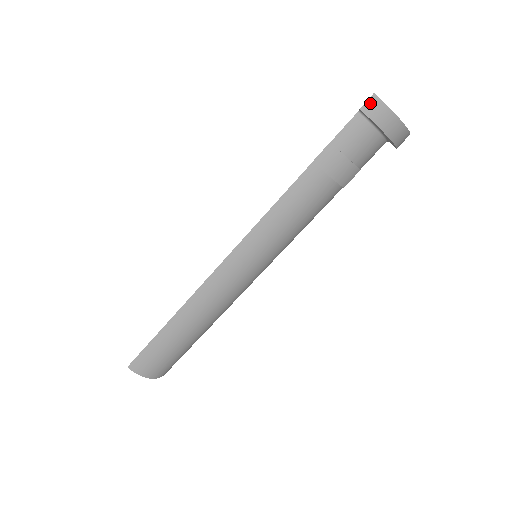
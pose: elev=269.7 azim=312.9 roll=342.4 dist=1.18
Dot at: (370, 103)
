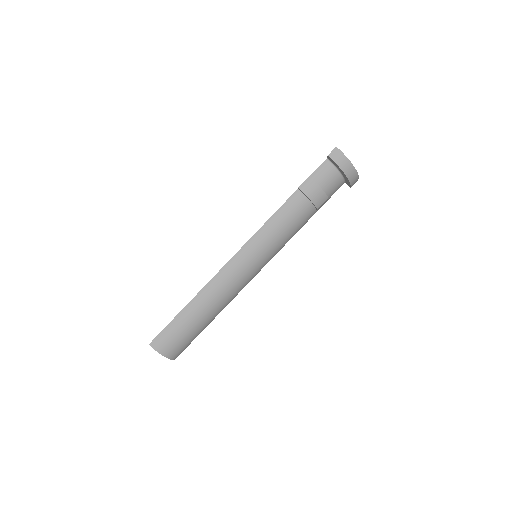
Dot at: (334, 152)
